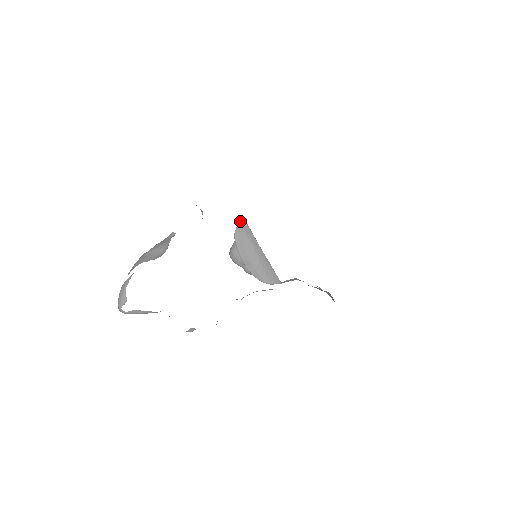
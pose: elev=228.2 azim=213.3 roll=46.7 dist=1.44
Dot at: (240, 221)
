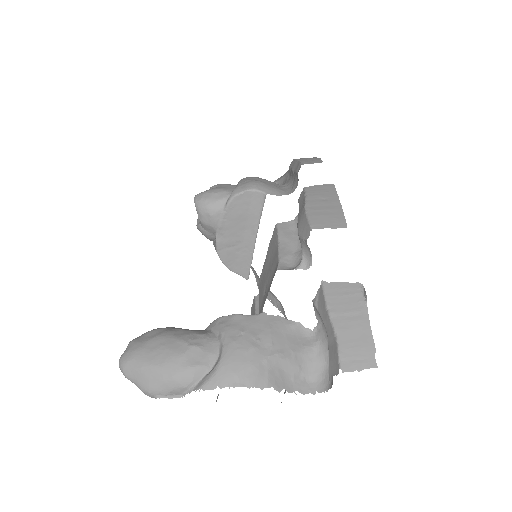
Dot at: (254, 189)
